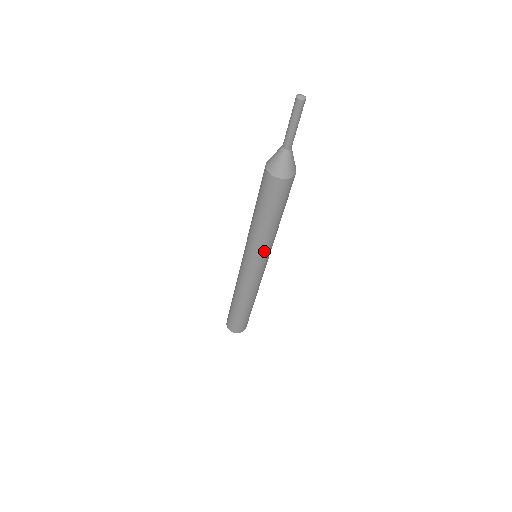
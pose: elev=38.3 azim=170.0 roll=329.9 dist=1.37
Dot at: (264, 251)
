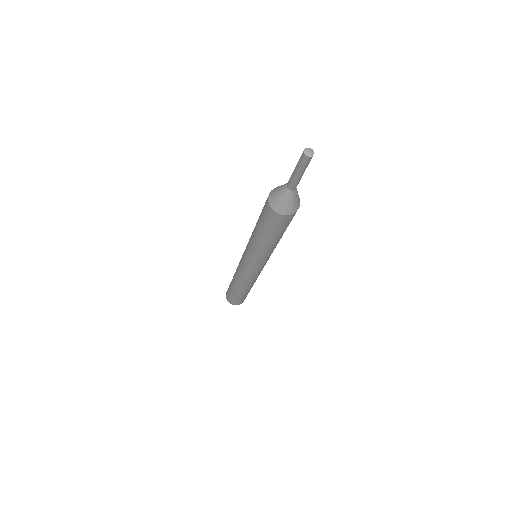
Dot at: (264, 259)
